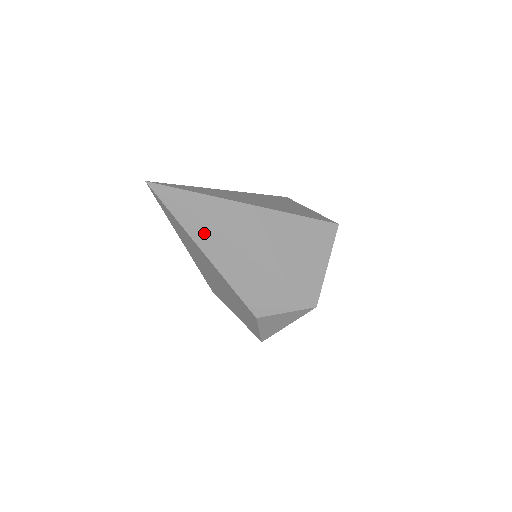
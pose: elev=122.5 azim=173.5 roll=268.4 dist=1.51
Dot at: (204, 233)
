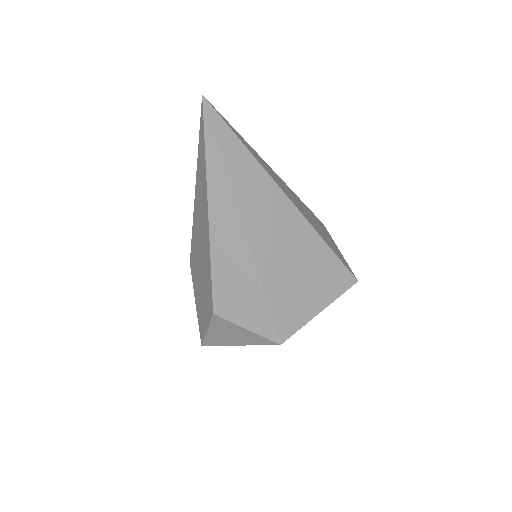
Dot at: (223, 189)
